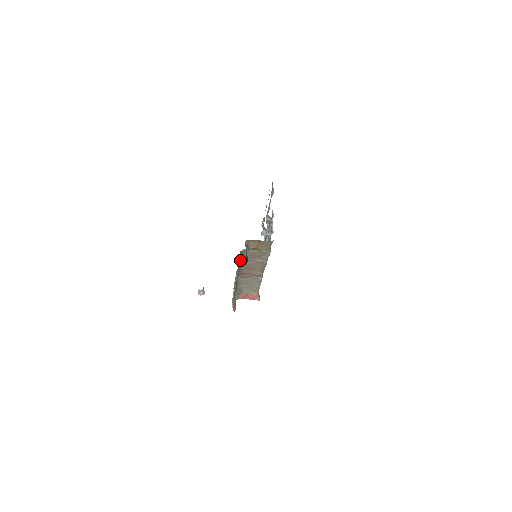
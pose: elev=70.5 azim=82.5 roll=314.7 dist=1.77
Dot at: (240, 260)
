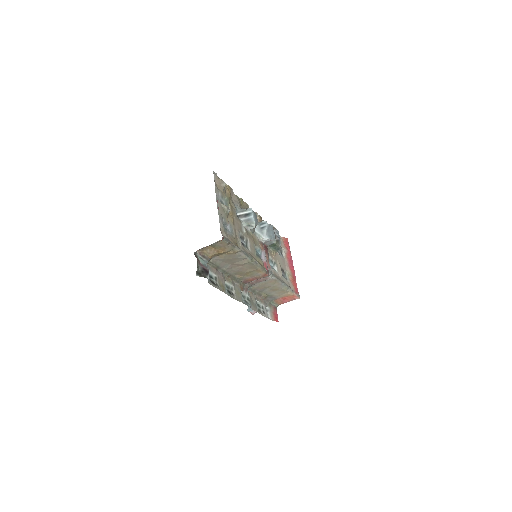
Dot at: (221, 271)
